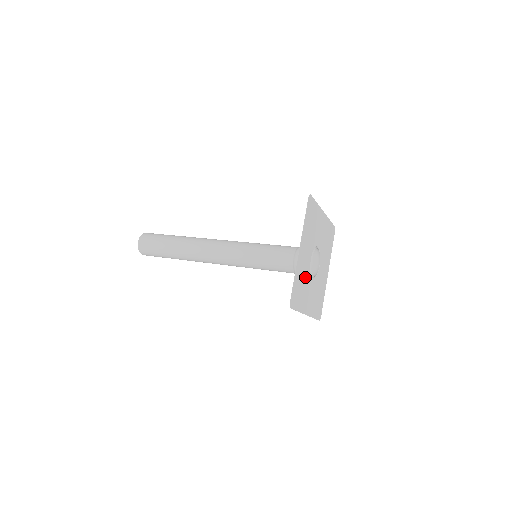
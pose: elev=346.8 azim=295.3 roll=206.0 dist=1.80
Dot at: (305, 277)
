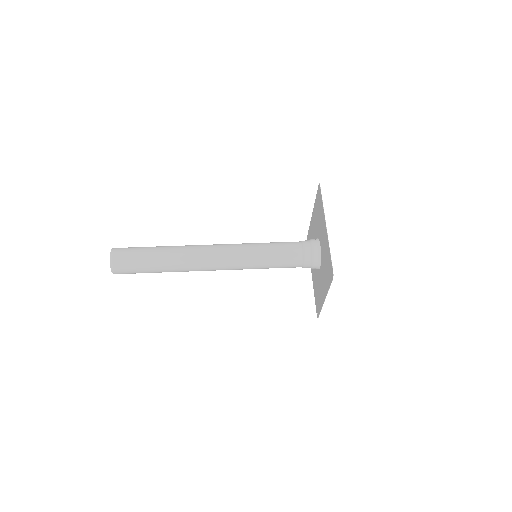
Dot at: (318, 282)
